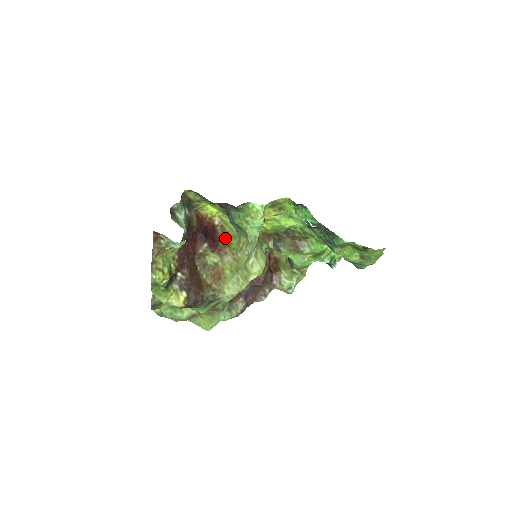
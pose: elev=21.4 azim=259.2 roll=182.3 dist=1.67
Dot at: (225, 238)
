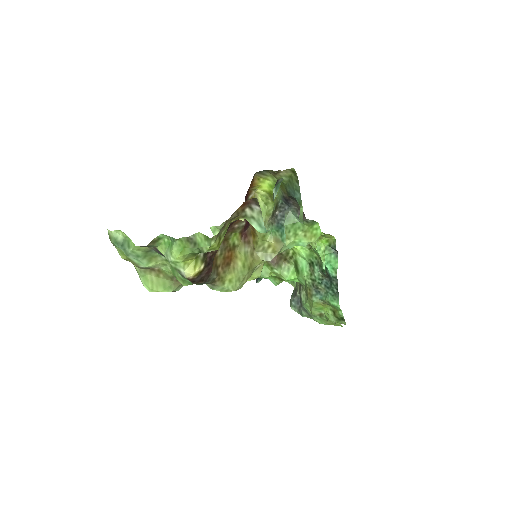
Dot at: occluded
